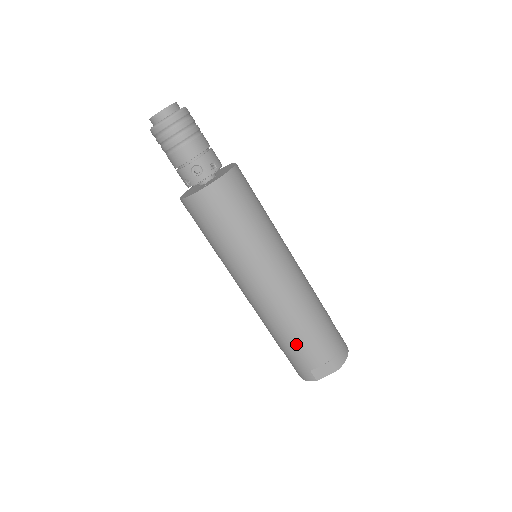
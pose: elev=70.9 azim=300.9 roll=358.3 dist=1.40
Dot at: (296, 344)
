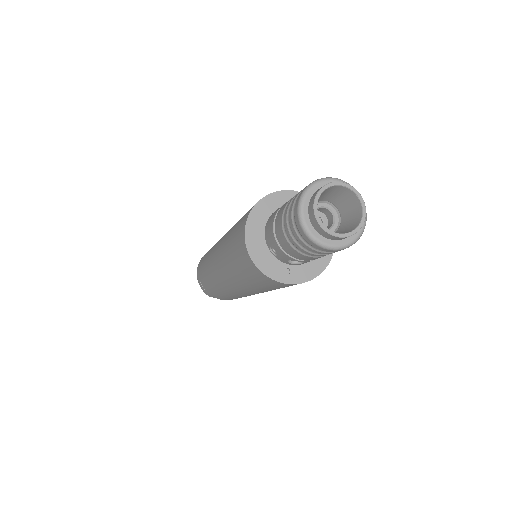
Dot at: (221, 296)
